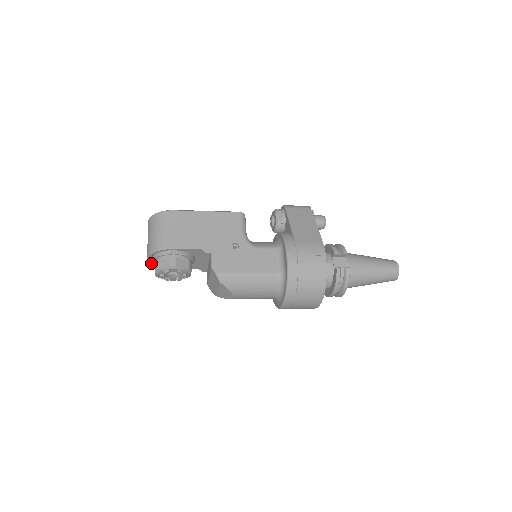
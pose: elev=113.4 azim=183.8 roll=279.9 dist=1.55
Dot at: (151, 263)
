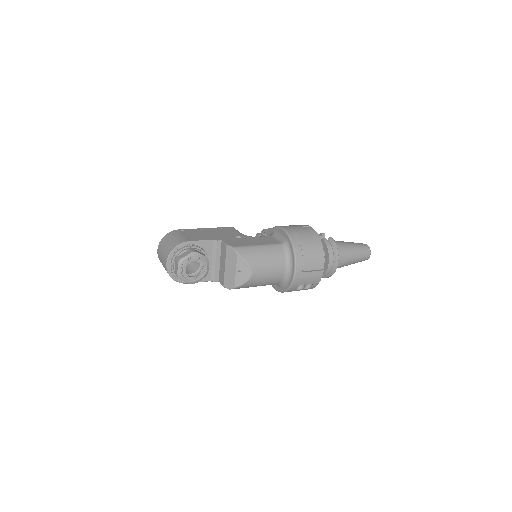
Dot at: (169, 273)
